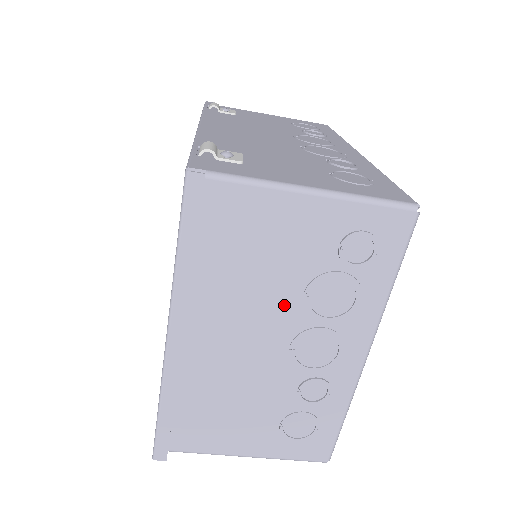
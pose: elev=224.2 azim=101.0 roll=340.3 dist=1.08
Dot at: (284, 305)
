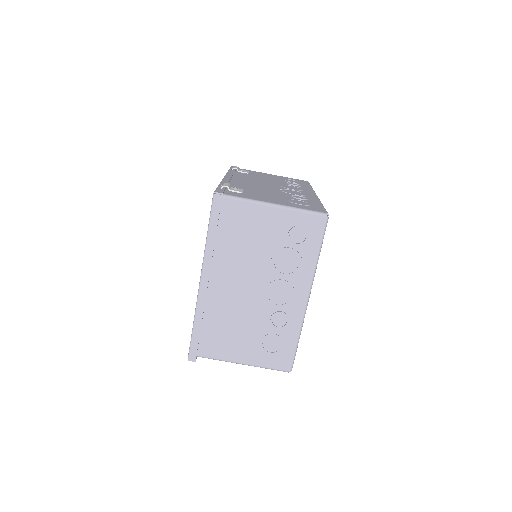
Dot at: (261, 266)
